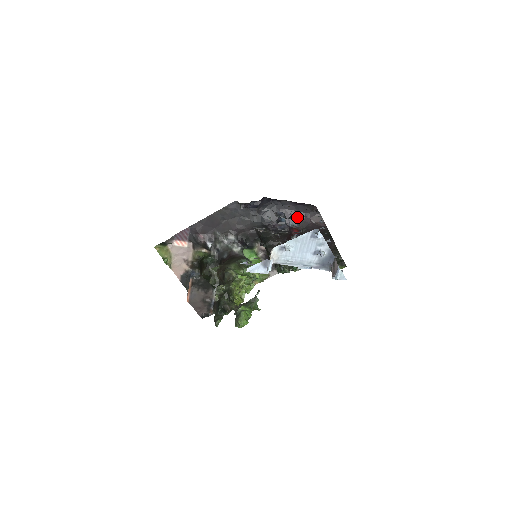
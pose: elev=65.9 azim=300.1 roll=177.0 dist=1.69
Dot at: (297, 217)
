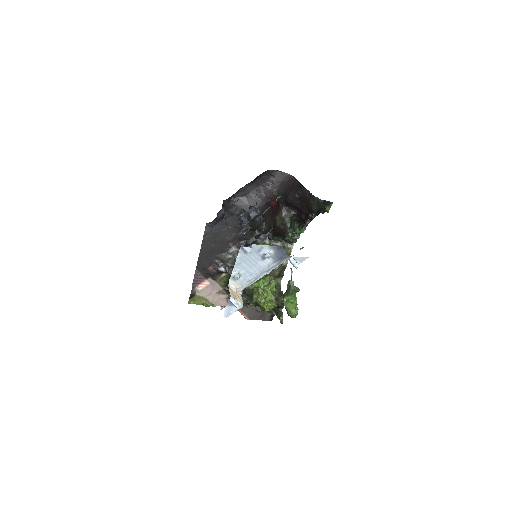
Dot at: (264, 191)
